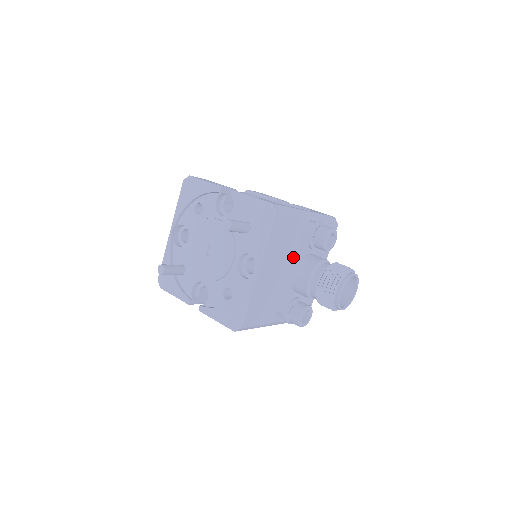
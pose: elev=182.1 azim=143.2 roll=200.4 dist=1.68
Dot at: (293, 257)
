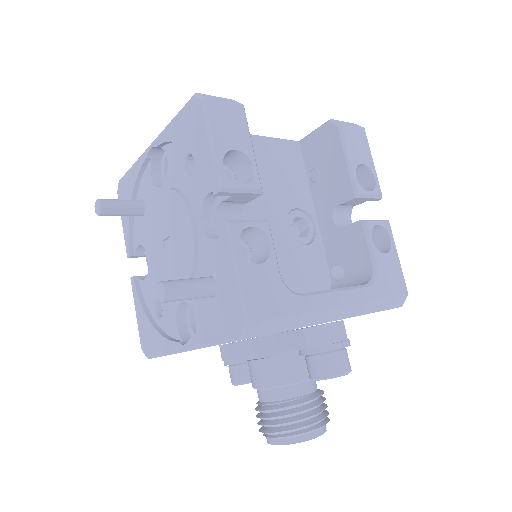
Dot at: (270, 340)
